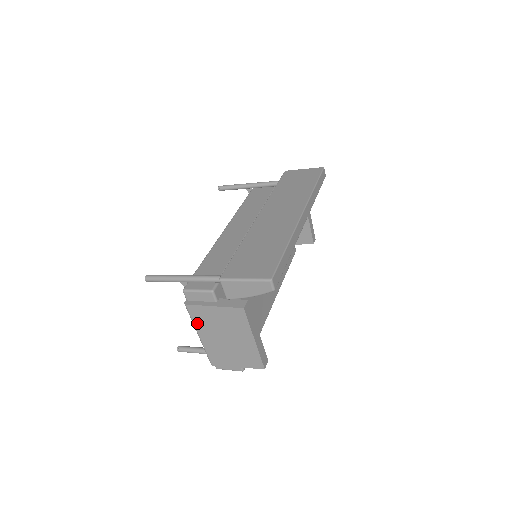
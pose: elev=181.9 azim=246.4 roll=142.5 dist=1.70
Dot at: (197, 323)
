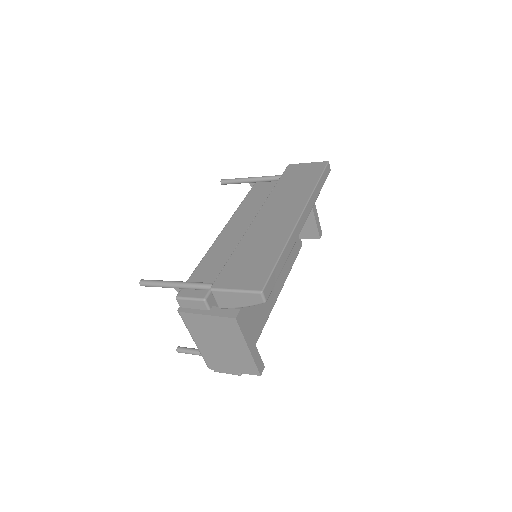
Dot at: (191, 329)
